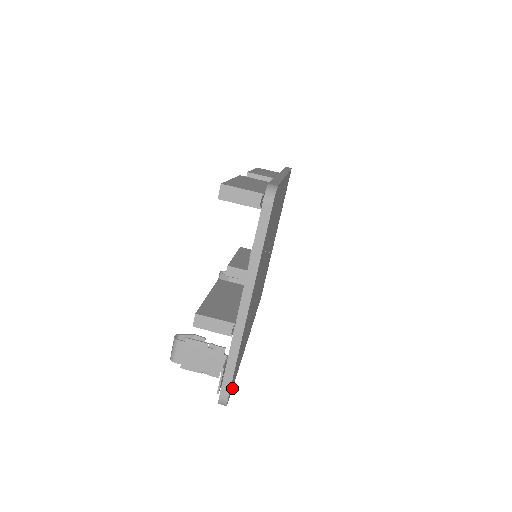
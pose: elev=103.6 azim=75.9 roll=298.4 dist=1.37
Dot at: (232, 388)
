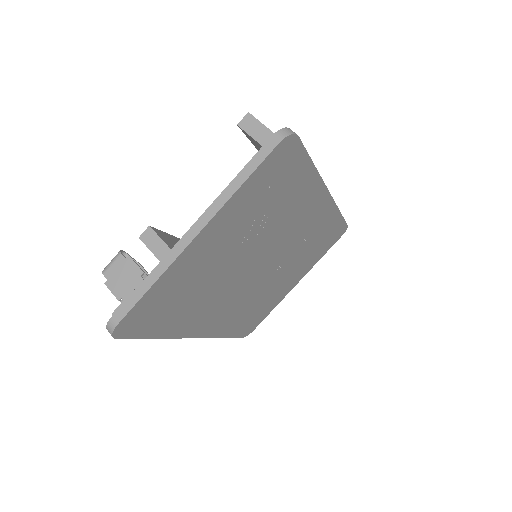
Dot at: (136, 338)
